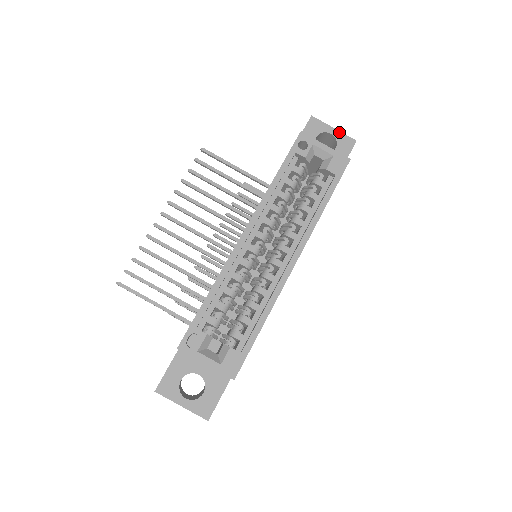
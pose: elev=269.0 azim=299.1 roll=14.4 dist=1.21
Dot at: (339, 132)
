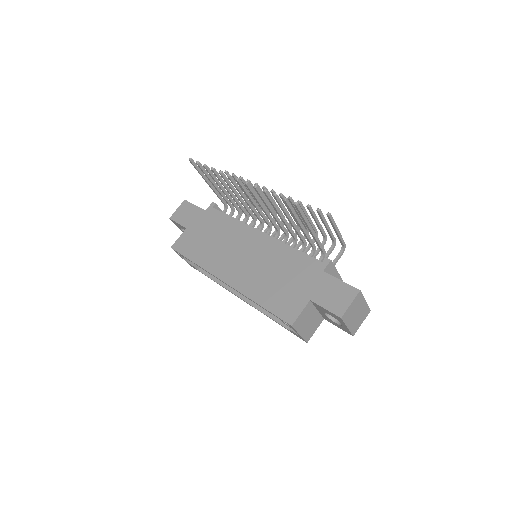
Dot at: (348, 329)
